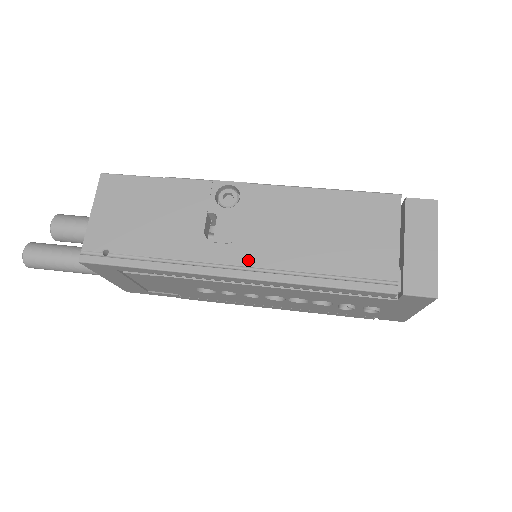
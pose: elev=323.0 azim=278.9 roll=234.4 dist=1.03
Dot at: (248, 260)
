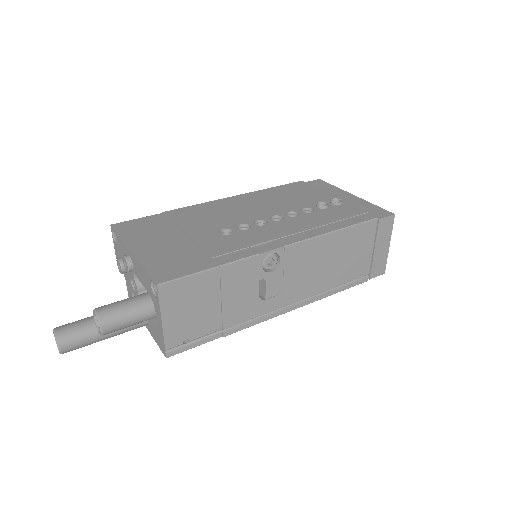
Dot at: (290, 300)
